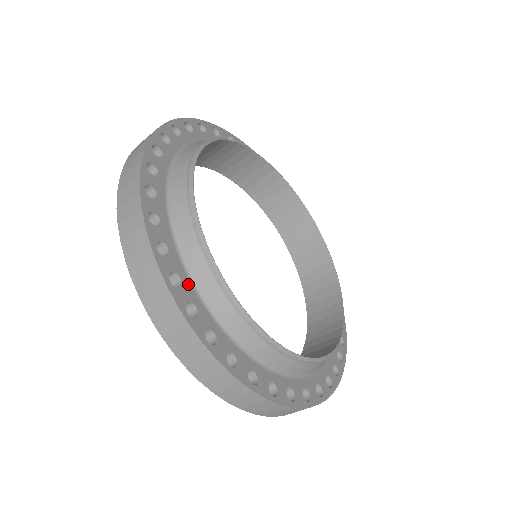
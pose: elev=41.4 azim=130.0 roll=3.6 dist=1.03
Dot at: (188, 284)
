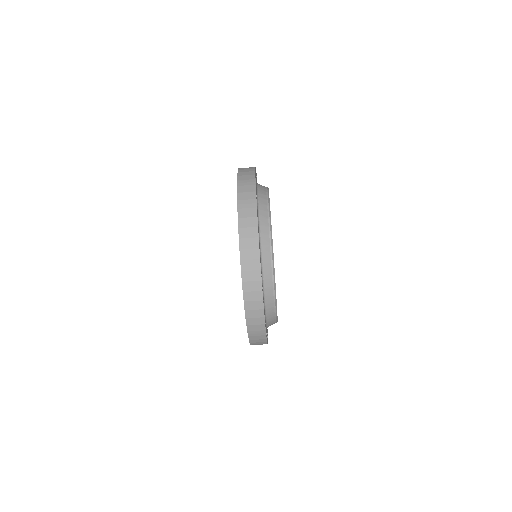
Dot at: (257, 204)
